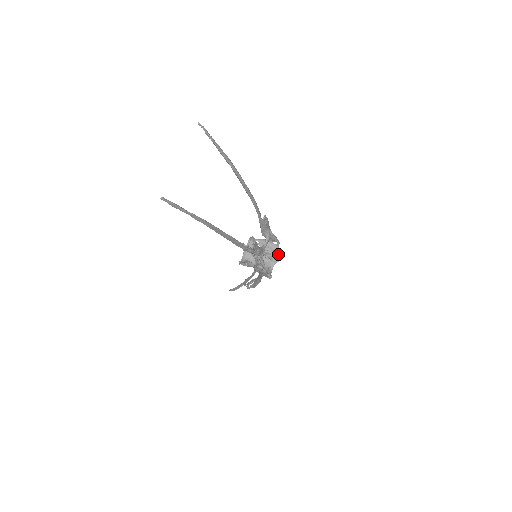
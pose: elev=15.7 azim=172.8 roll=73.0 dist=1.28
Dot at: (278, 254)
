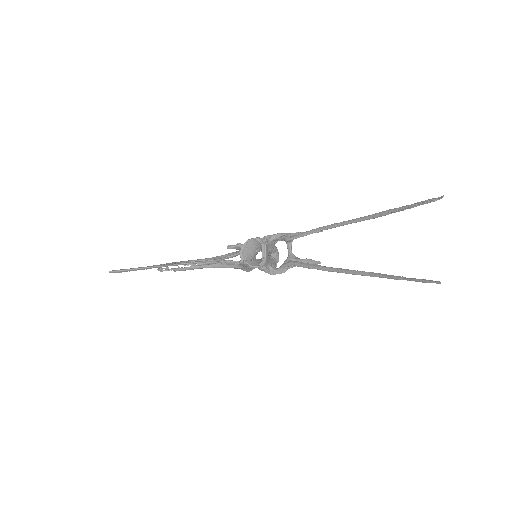
Dot at: (278, 252)
